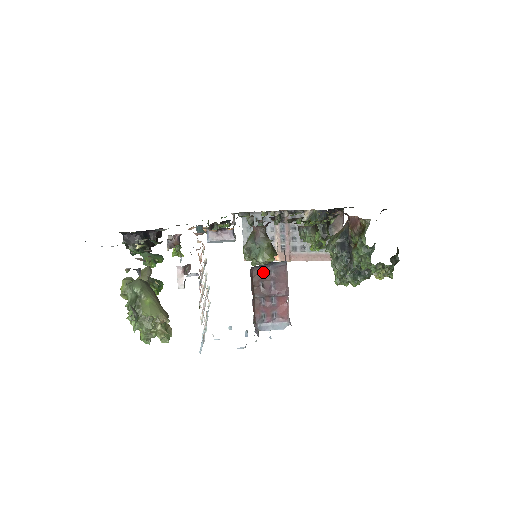
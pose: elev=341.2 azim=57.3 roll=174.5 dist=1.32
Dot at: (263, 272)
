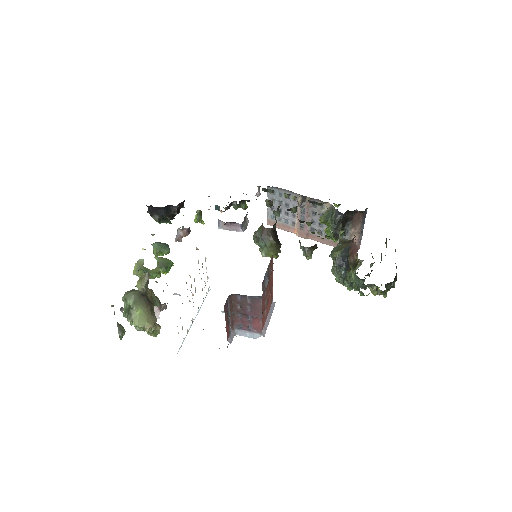
Dot at: (241, 298)
